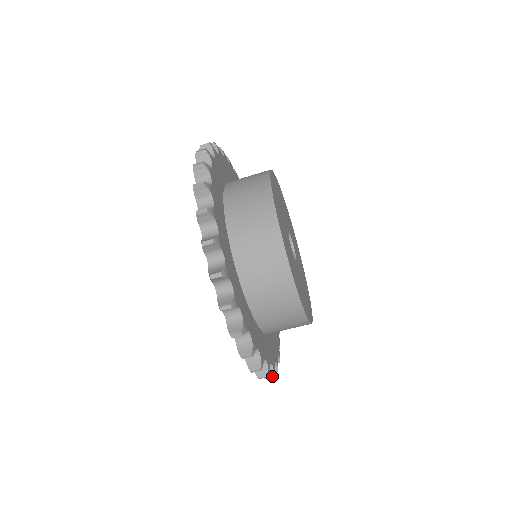
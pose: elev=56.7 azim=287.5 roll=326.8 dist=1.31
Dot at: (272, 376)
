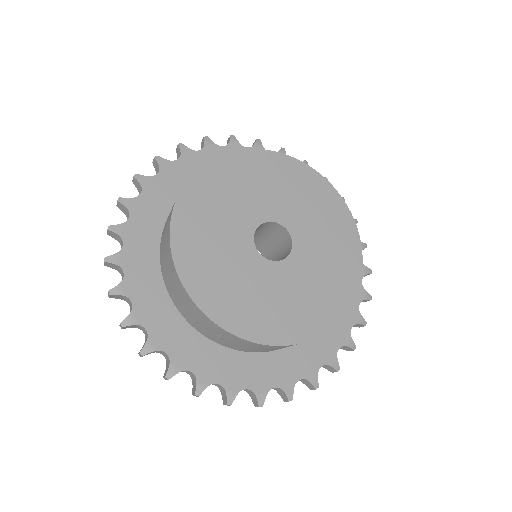
Dot at: occluded
